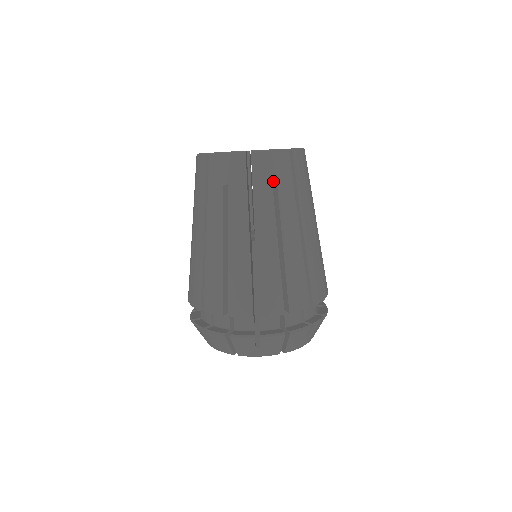
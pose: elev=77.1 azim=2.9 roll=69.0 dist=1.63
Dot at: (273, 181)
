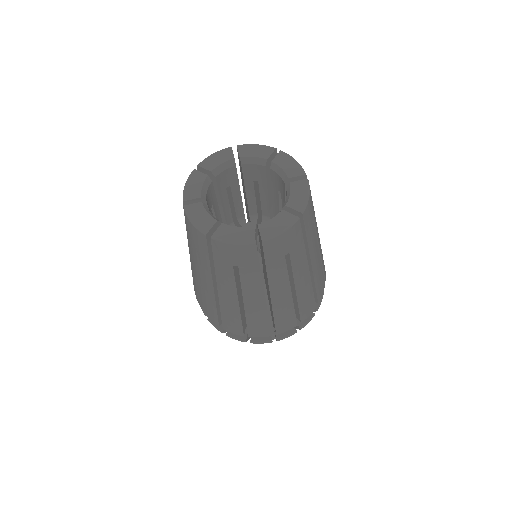
Dot at: (286, 254)
